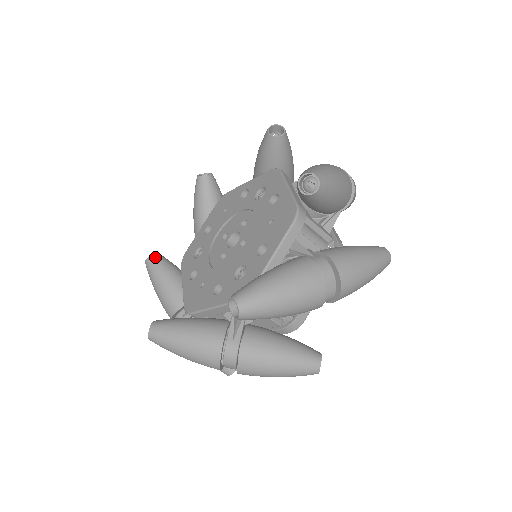
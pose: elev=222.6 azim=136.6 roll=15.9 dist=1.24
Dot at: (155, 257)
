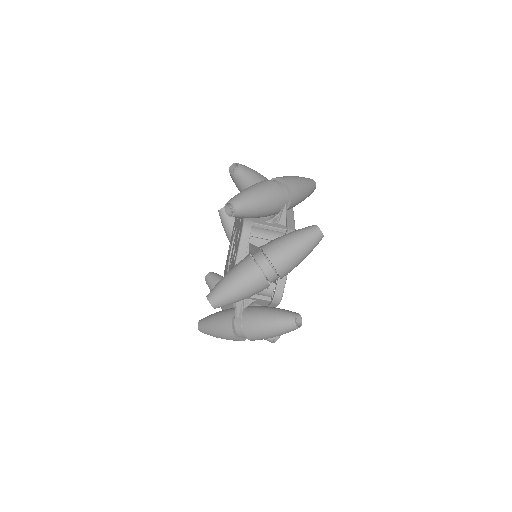
Dot at: (202, 319)
